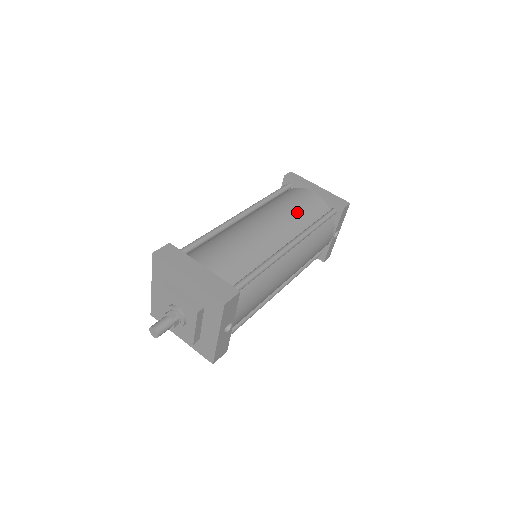
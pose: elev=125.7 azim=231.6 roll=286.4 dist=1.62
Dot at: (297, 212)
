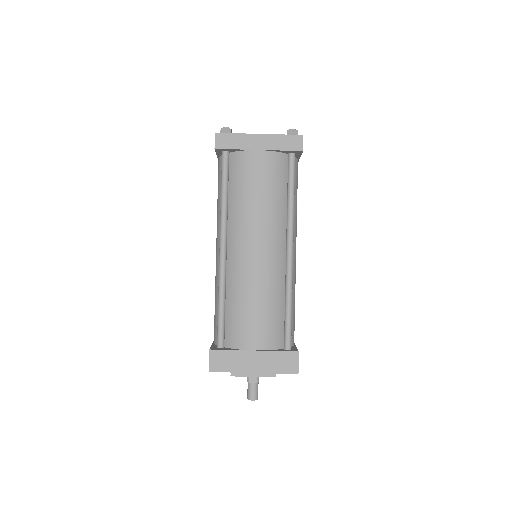
Dot at: (267, 202)
